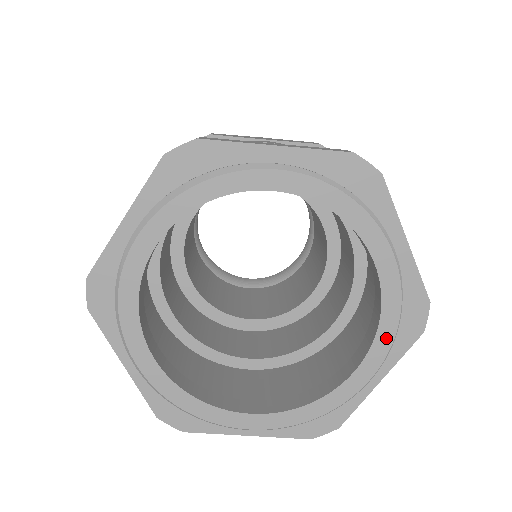
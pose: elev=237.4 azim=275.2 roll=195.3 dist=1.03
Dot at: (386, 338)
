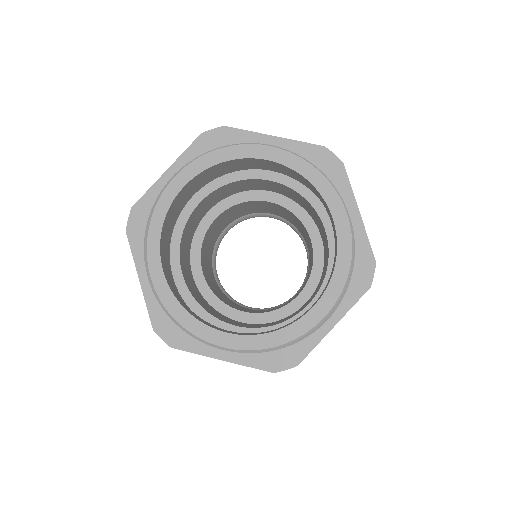
Dot at: (324, 185)
